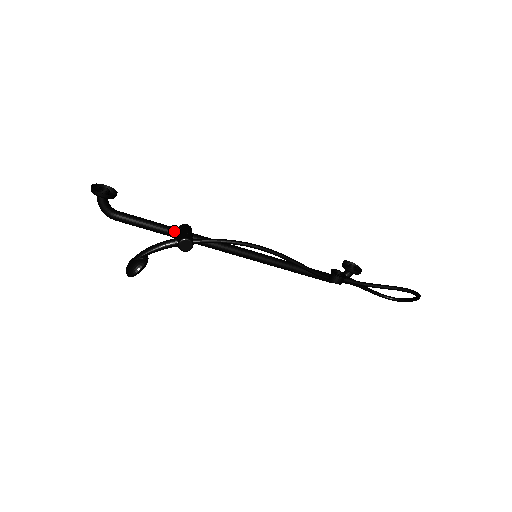
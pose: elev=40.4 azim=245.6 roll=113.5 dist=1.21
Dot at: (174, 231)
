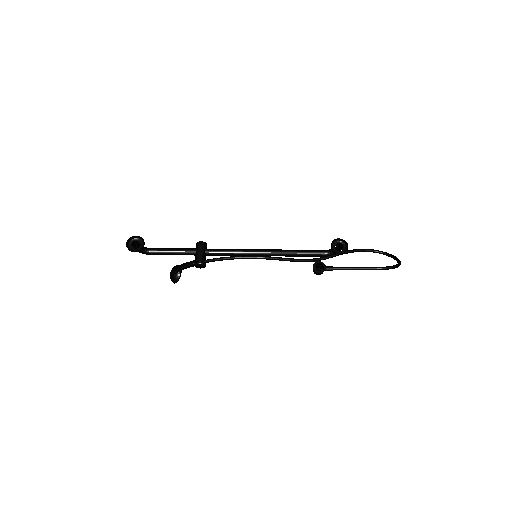
Dot at: (192, 253)
